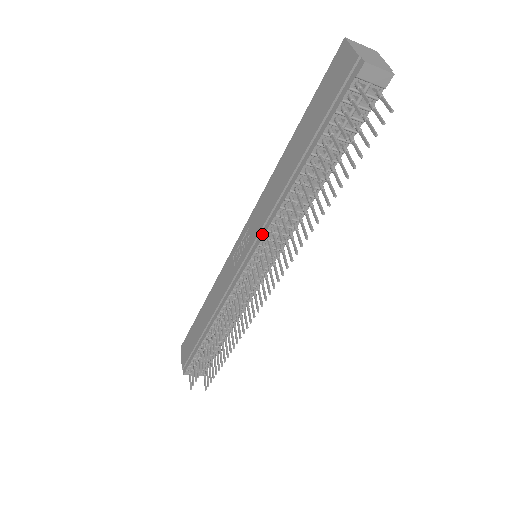
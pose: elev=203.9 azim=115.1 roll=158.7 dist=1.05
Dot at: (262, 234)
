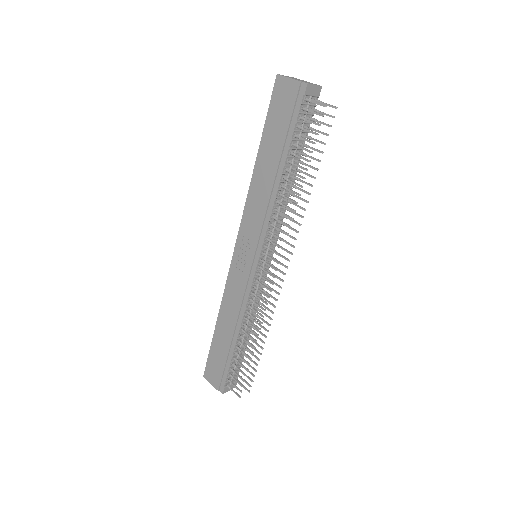
Dot at: (264, 233)
